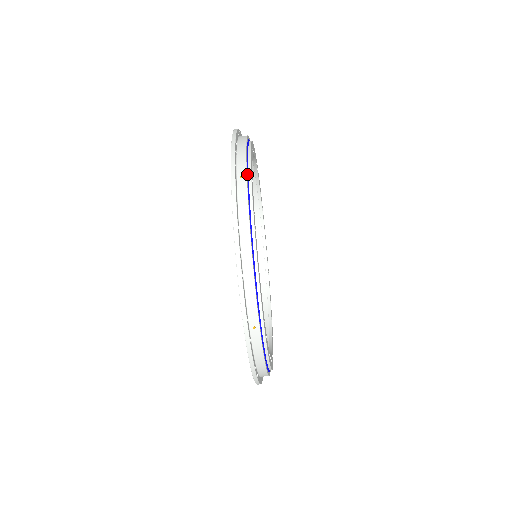
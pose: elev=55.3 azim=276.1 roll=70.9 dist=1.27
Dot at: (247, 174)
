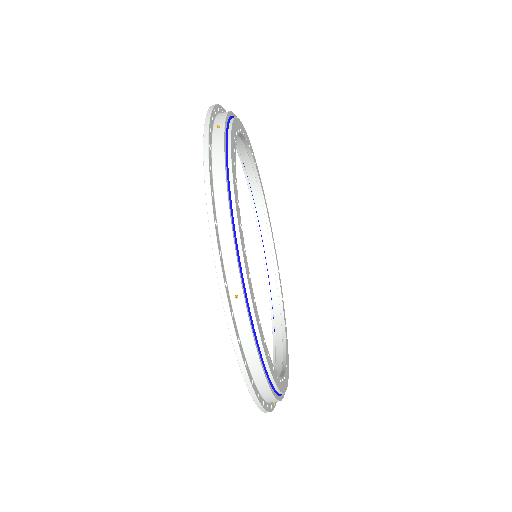
Dot at: (242, 283)
